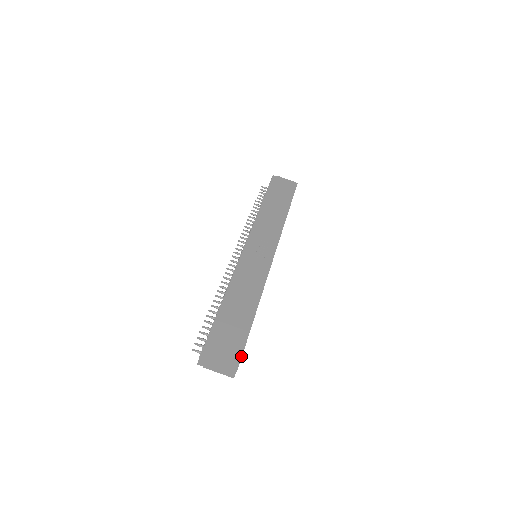
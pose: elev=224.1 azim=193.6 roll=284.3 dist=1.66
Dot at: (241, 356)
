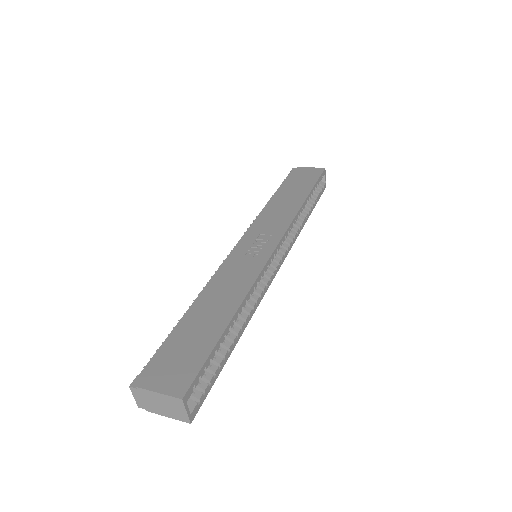
Dot at: (190, 383)
